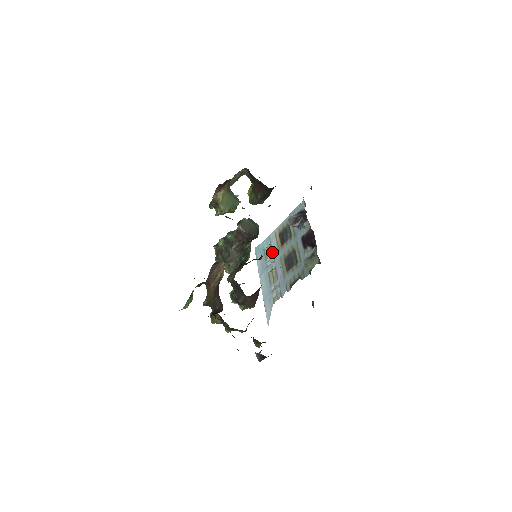
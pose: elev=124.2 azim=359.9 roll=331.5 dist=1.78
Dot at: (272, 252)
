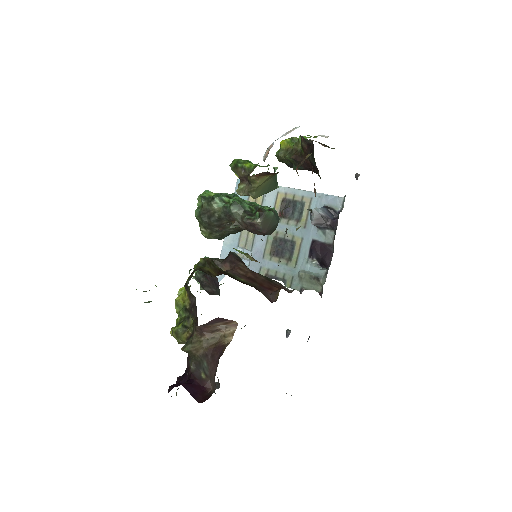
Dot at: occluded
